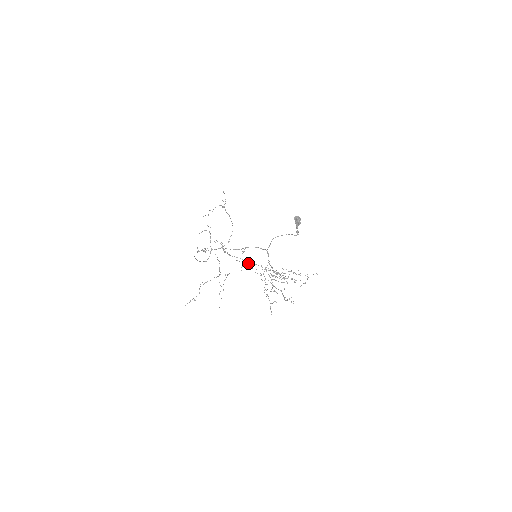
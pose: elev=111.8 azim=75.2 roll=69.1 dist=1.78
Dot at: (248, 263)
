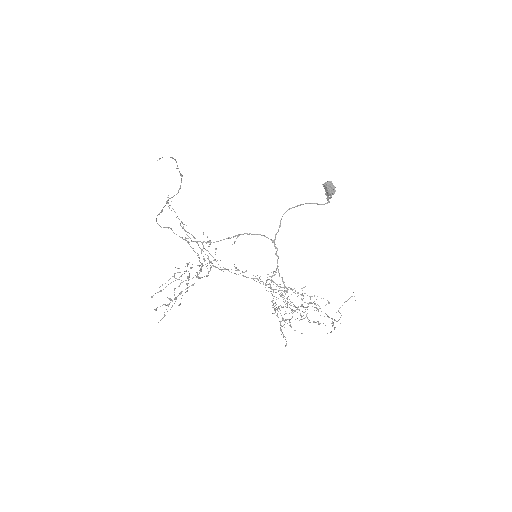
Dot at: occluded
